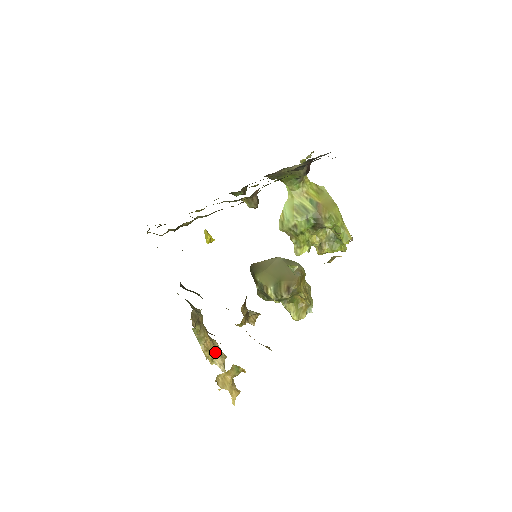
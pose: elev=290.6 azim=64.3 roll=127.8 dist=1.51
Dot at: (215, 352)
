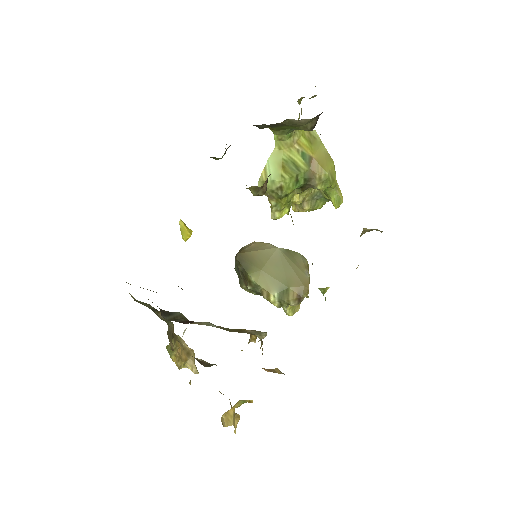
Dot at: (185, 355)
